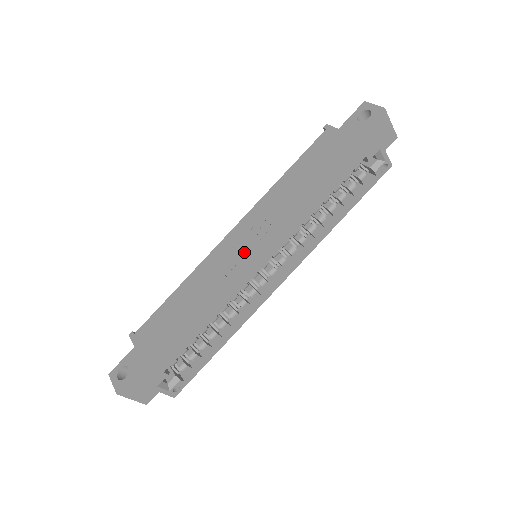
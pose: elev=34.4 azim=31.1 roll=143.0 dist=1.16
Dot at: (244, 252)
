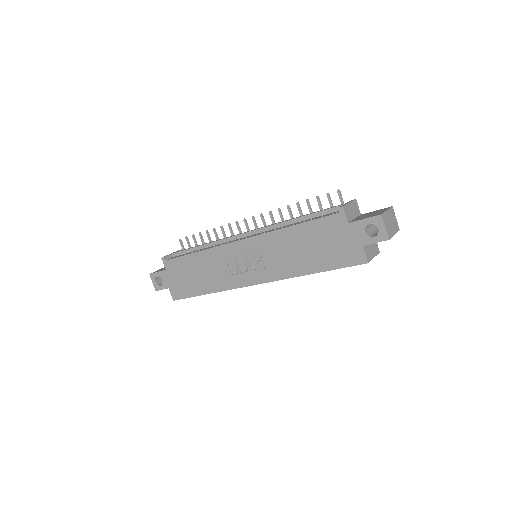
Dot at: (245, 267)
